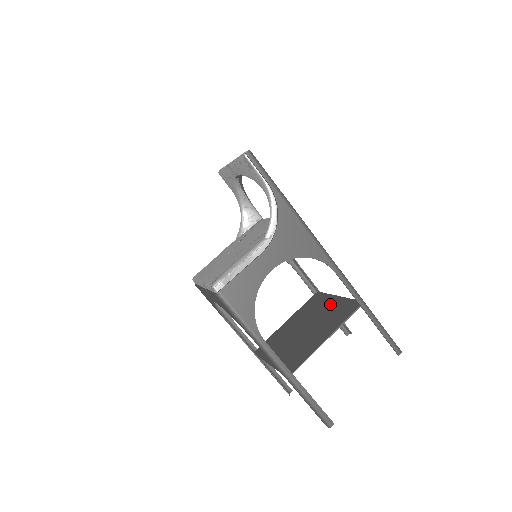
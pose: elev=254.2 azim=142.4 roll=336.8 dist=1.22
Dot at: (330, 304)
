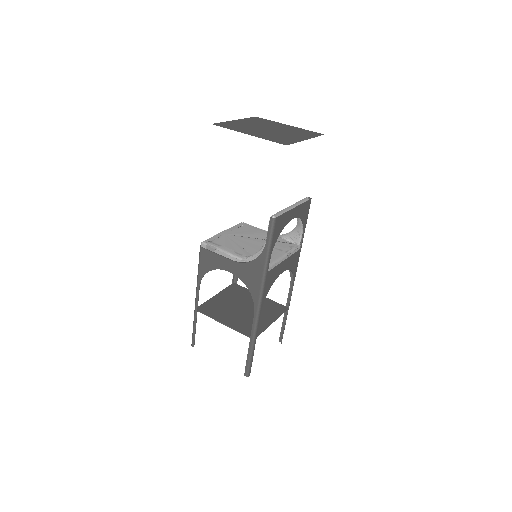
Dot at: (264, 319)
